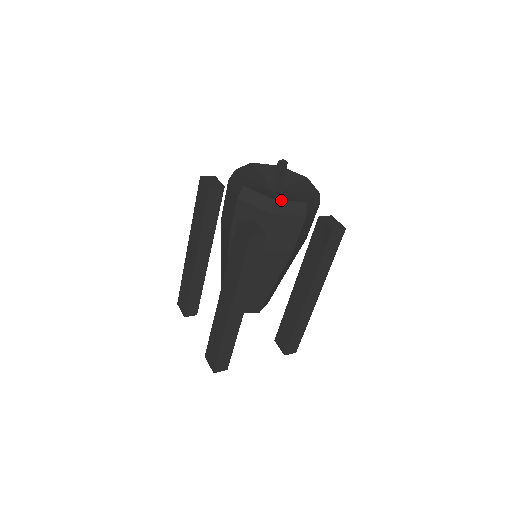
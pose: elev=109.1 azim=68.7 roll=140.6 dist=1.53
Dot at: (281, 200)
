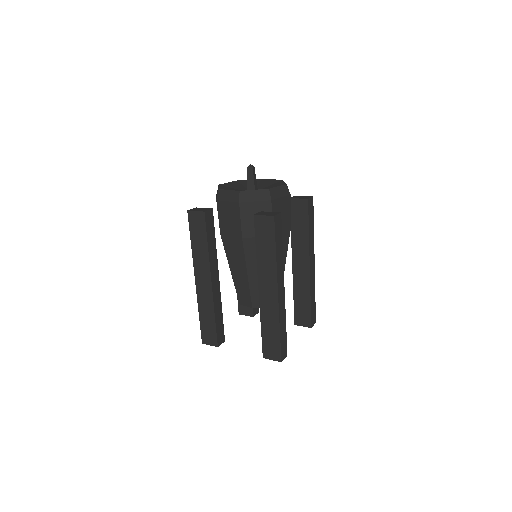
Dot at: (272, 188)
